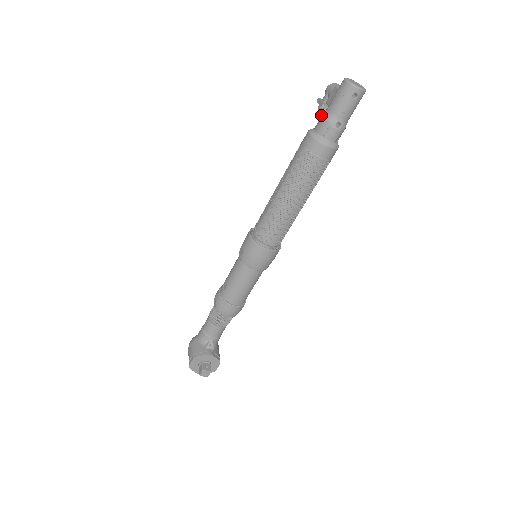
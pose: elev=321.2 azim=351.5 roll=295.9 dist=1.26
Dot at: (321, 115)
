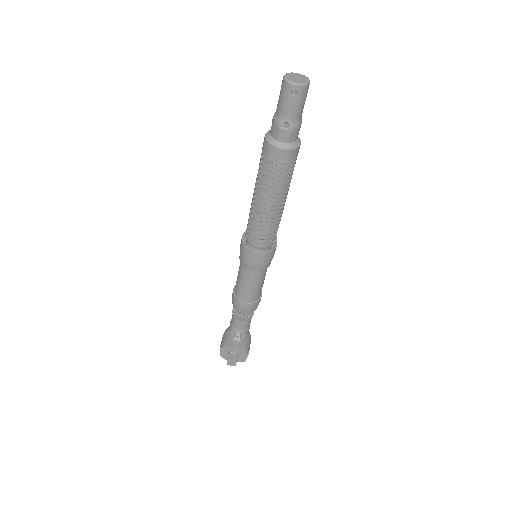
Dot at: (274, 115)
